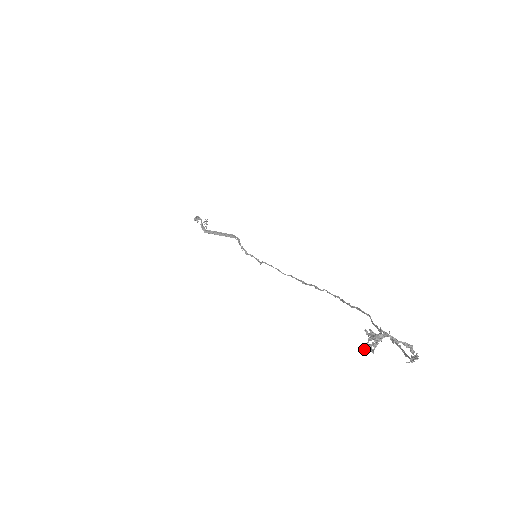
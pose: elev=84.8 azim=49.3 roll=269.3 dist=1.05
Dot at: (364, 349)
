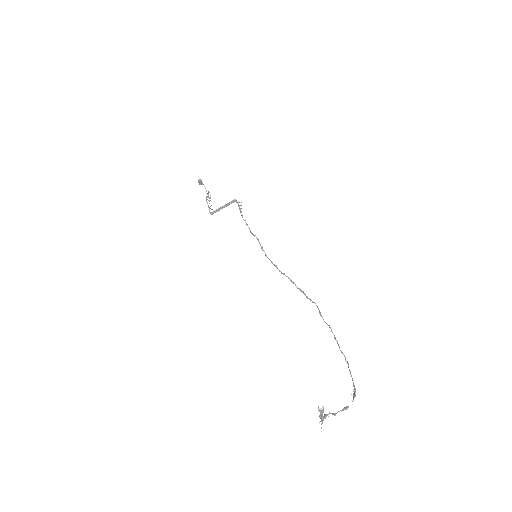
Dot at: occluded
